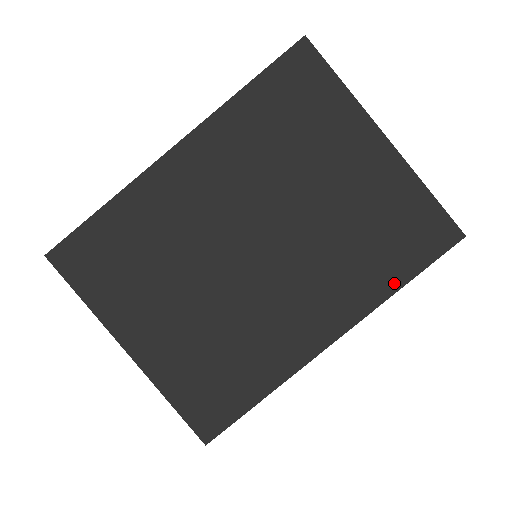
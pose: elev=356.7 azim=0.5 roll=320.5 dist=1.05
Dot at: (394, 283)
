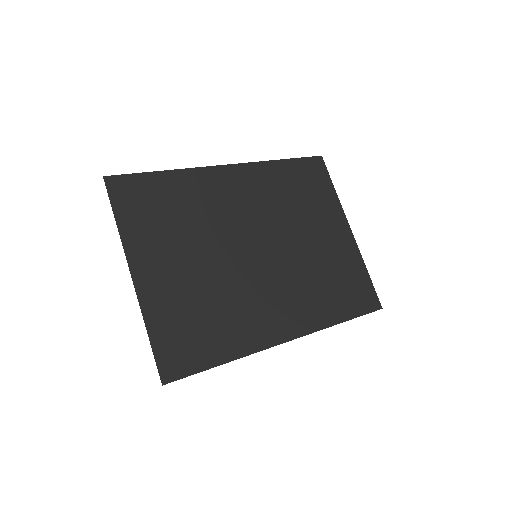
Dot at: (337, 317)
